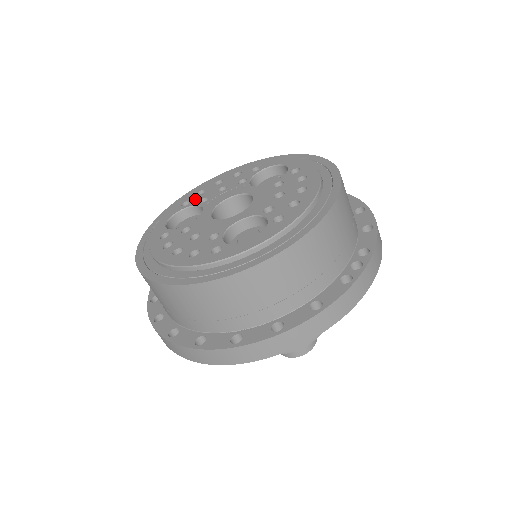
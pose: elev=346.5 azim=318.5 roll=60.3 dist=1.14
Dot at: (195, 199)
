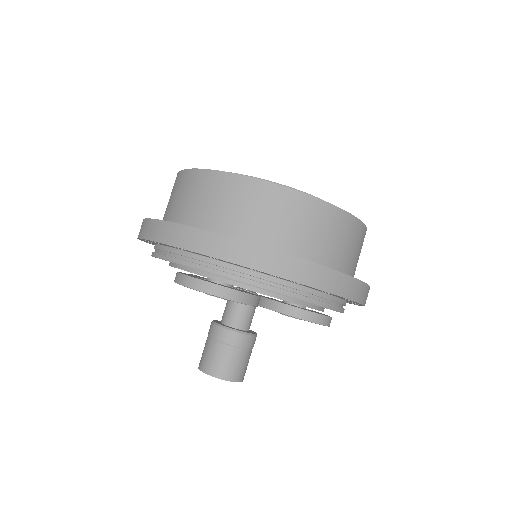
Dot at: occluded
